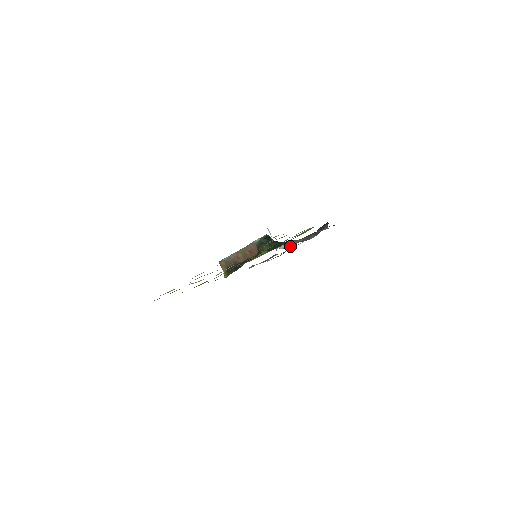
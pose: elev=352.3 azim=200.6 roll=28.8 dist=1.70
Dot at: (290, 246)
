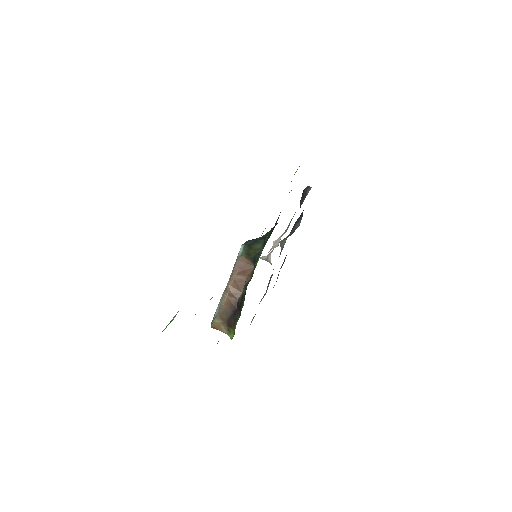
Dot at: (282, 249)
